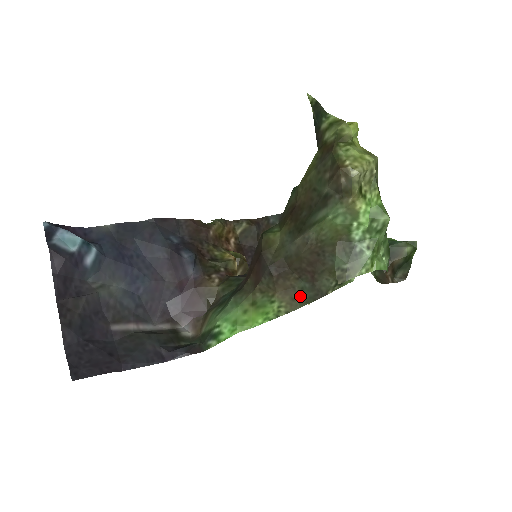
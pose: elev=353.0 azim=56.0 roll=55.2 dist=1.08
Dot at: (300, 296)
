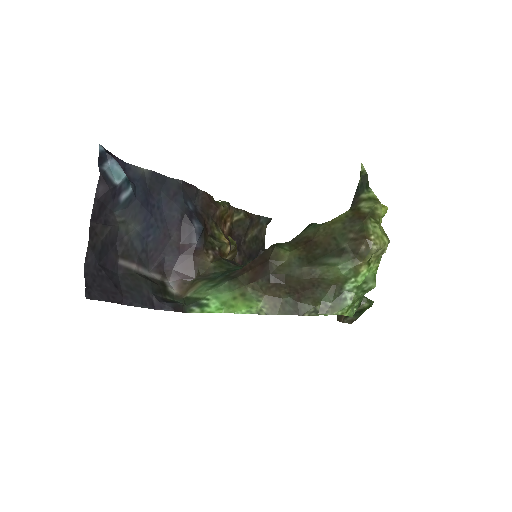
Dot at: (282, 306)
